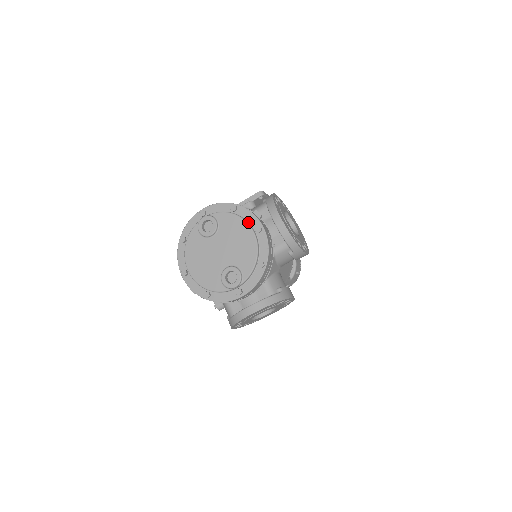
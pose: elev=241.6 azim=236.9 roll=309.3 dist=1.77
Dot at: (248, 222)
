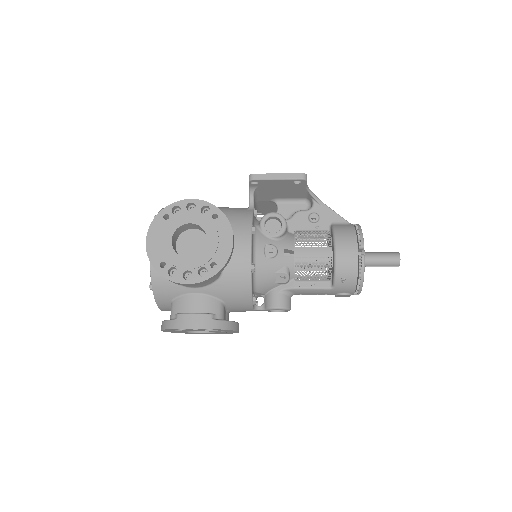
Dot at: occluded
